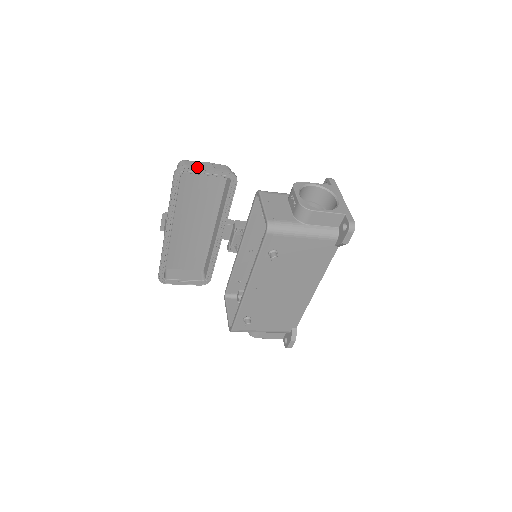
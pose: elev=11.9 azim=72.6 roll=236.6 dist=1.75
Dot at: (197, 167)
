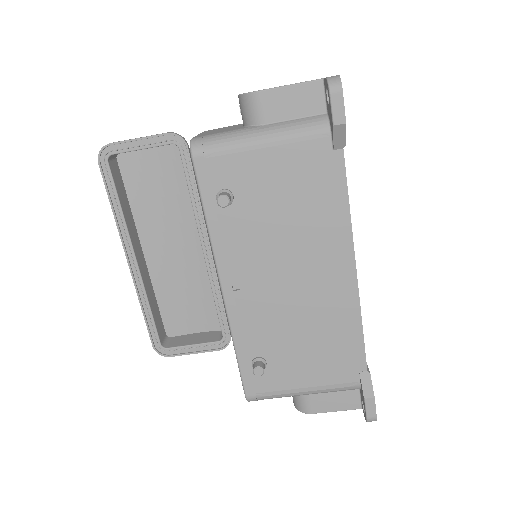
Dot at: occluded
